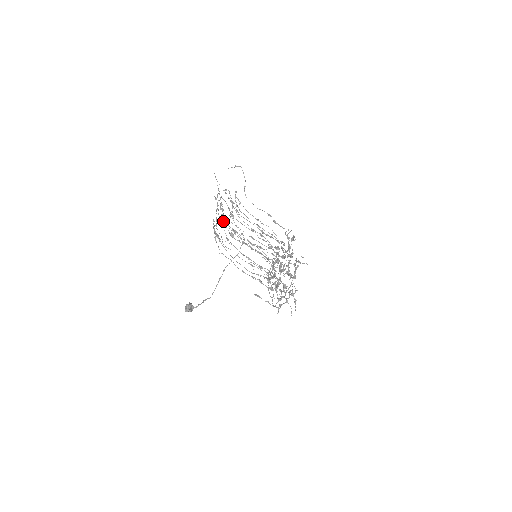
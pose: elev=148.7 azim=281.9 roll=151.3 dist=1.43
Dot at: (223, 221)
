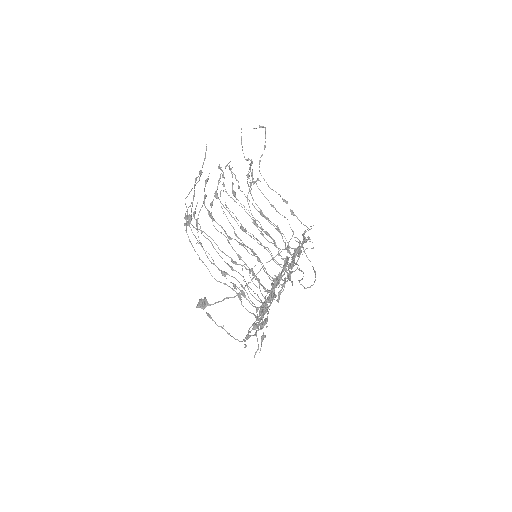
Dot at: occluded
